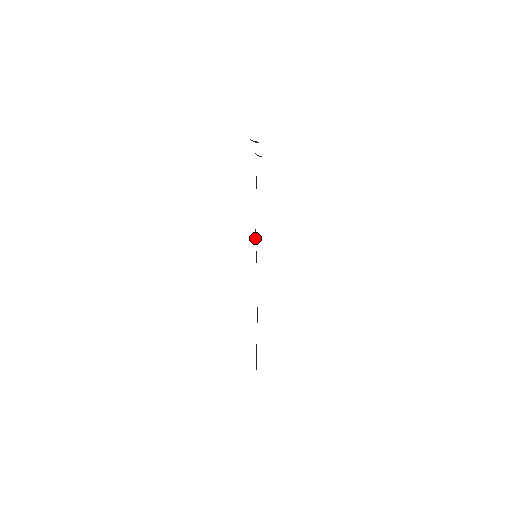
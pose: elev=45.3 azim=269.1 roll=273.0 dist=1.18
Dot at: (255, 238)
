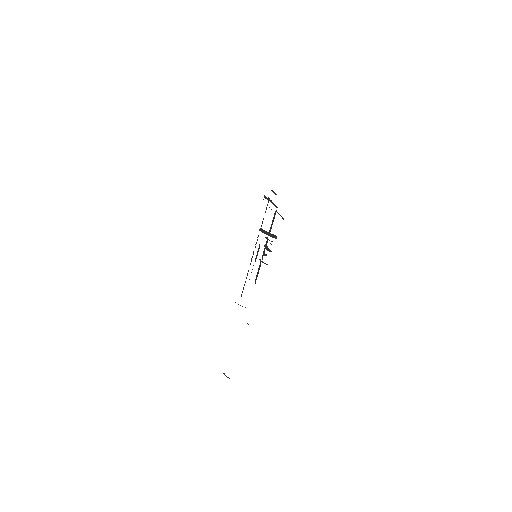
Dot at: (247, 275)
